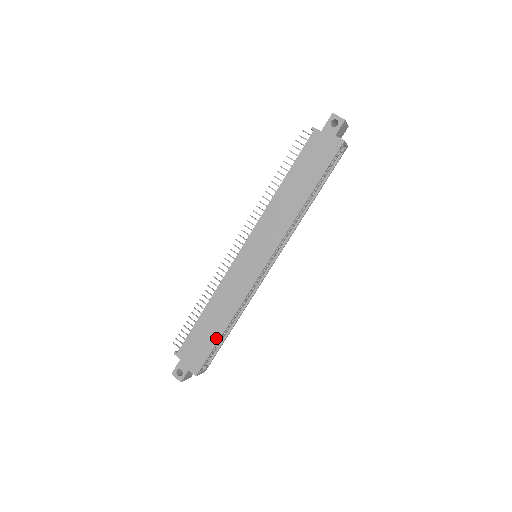
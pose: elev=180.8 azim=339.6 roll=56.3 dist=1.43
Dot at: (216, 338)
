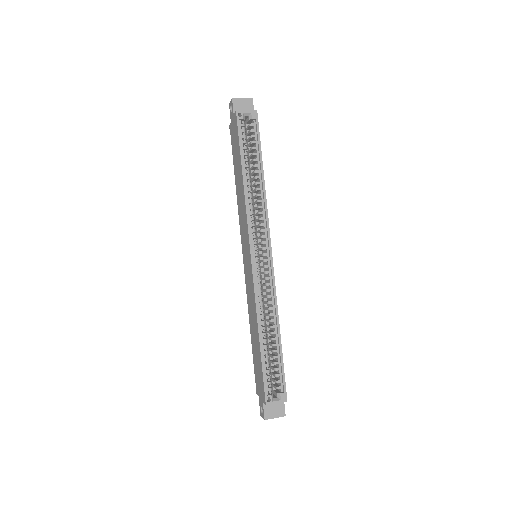
Dot at: (259, 354)
